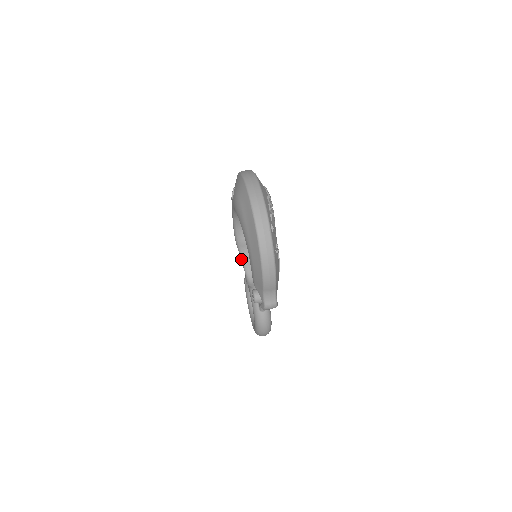
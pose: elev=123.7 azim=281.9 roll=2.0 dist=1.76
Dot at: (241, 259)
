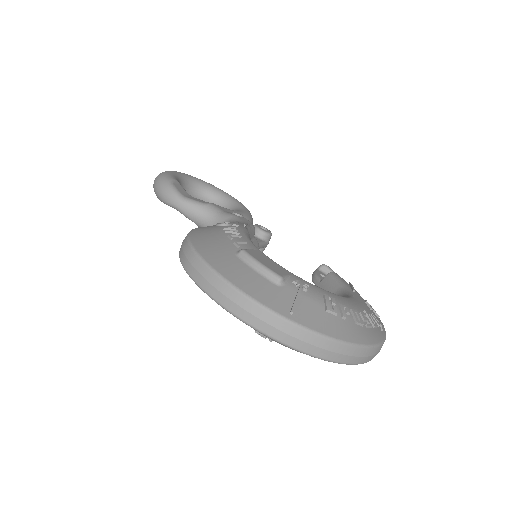
Dot at: occluded
